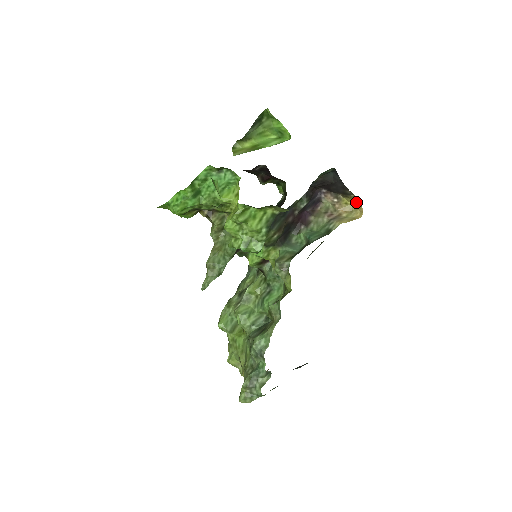
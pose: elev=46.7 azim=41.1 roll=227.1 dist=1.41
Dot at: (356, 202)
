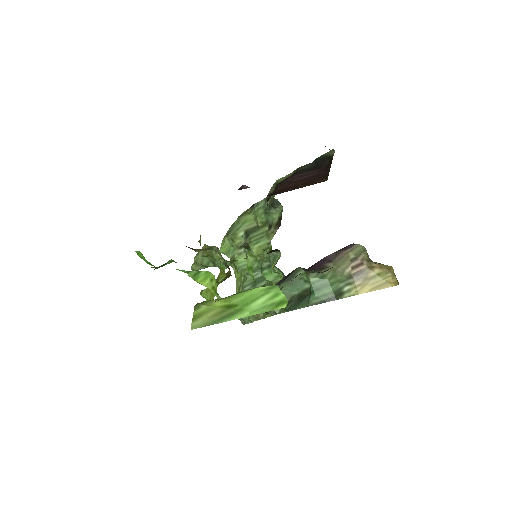
Dot at: occluded
